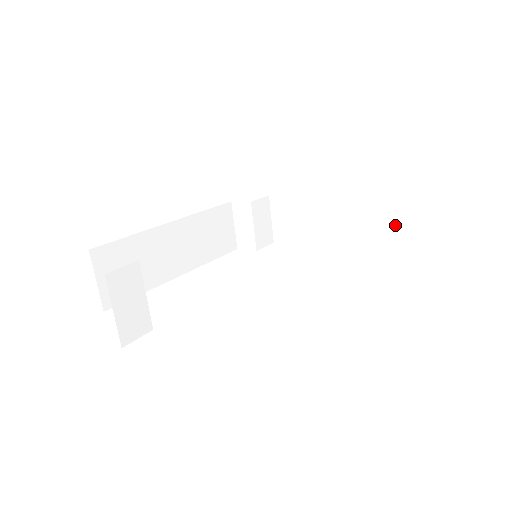
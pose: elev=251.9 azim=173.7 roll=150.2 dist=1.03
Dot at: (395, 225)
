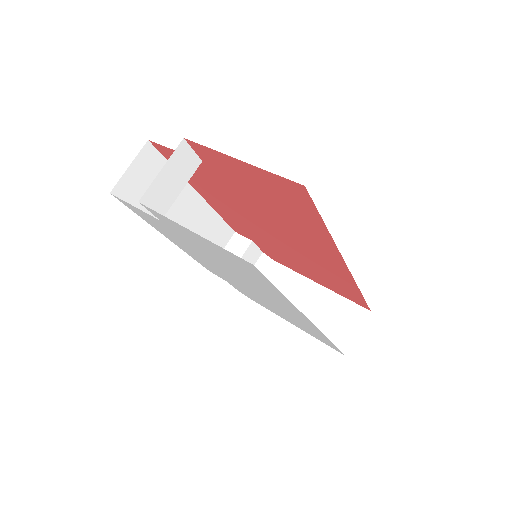
Dot at: (351, 331)
